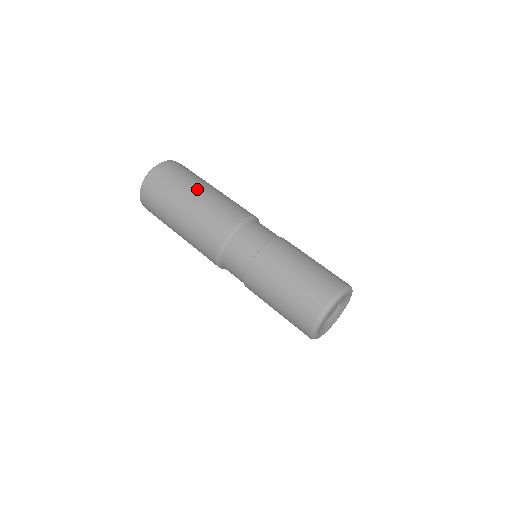
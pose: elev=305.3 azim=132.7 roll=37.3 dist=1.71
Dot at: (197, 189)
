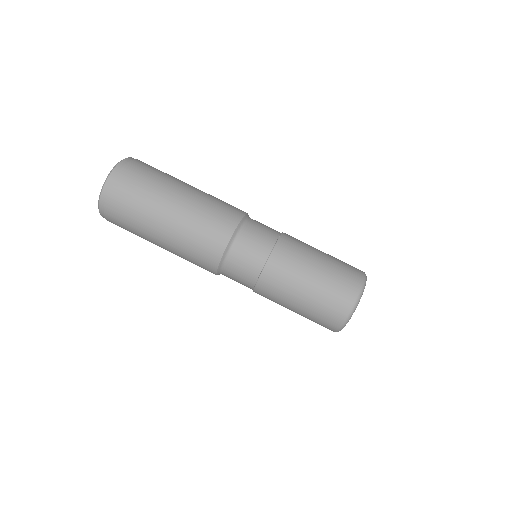
Dot at: (158, 228)
